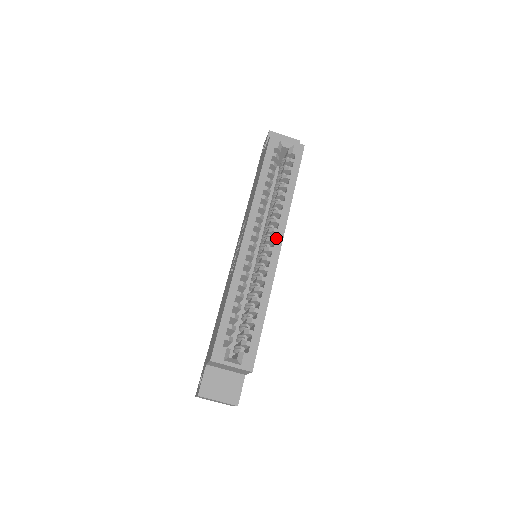
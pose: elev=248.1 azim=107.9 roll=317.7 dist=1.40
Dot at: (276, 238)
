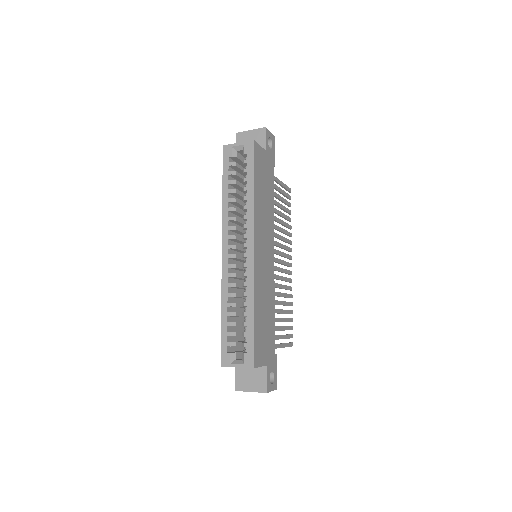
Dot at: (248, 243)
